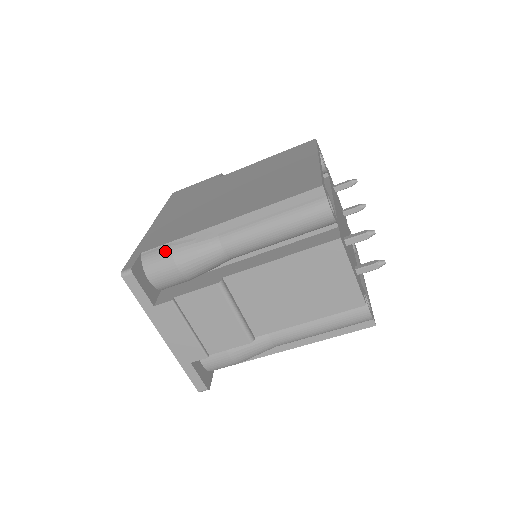
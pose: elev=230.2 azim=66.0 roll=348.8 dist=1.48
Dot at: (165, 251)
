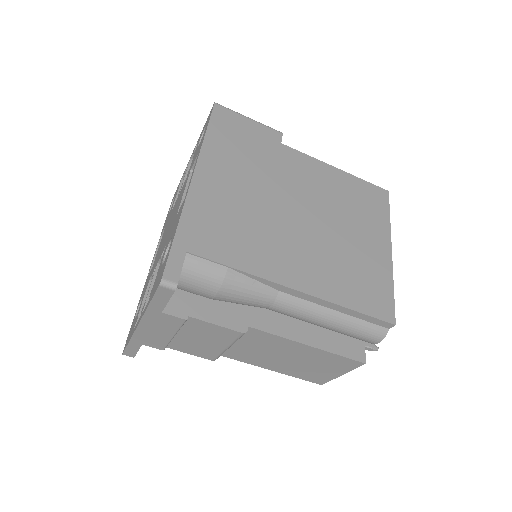
Dot at: (217, 273)
